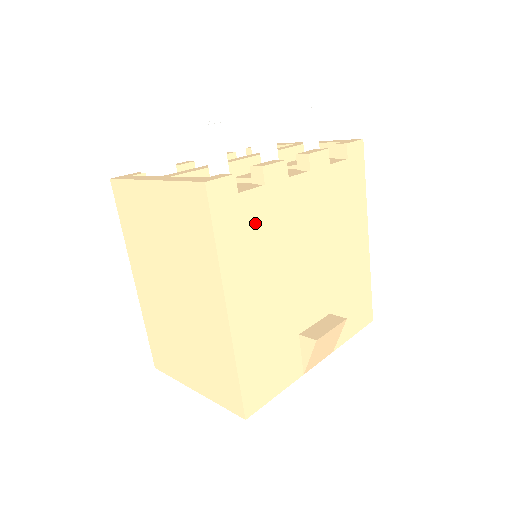
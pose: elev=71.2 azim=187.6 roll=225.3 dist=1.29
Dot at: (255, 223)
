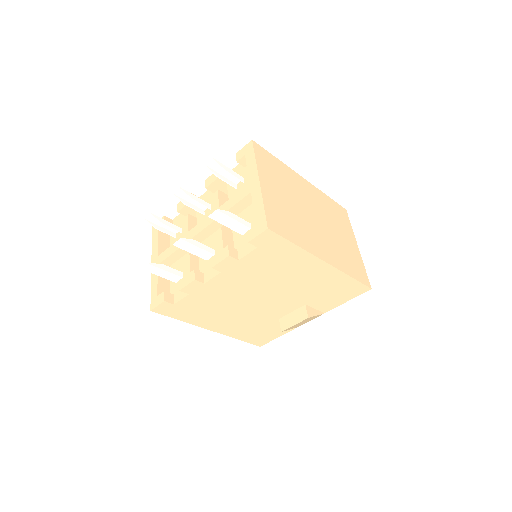
Dot at: (198, 306)
